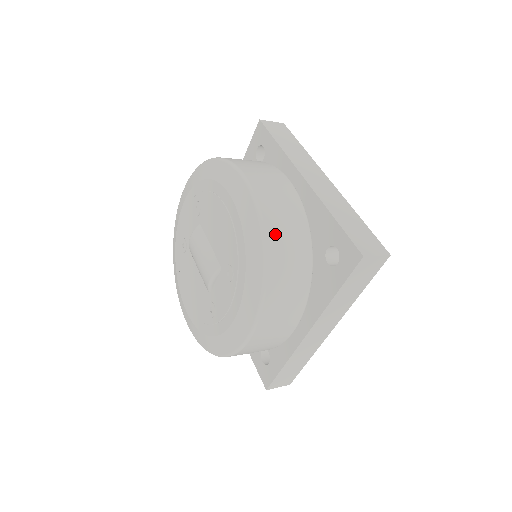
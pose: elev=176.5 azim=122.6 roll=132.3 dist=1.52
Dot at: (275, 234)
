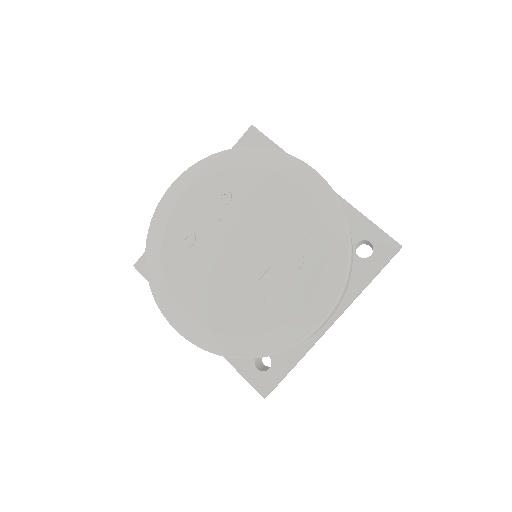
Dot at: occluded
